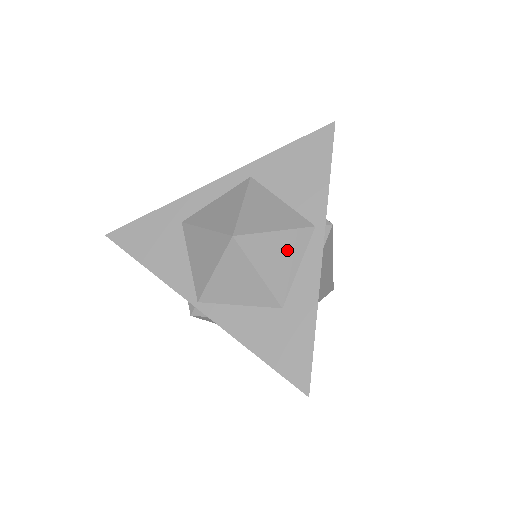
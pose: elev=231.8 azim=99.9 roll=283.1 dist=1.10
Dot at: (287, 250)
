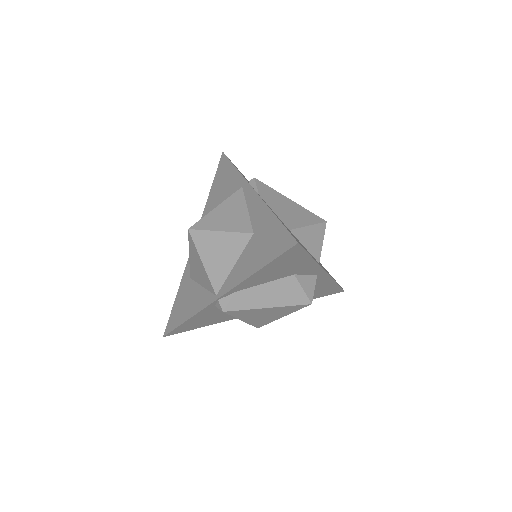
Dot at: (231, 209)
